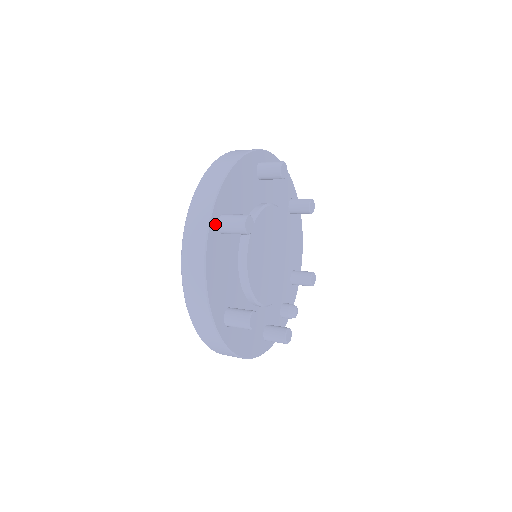
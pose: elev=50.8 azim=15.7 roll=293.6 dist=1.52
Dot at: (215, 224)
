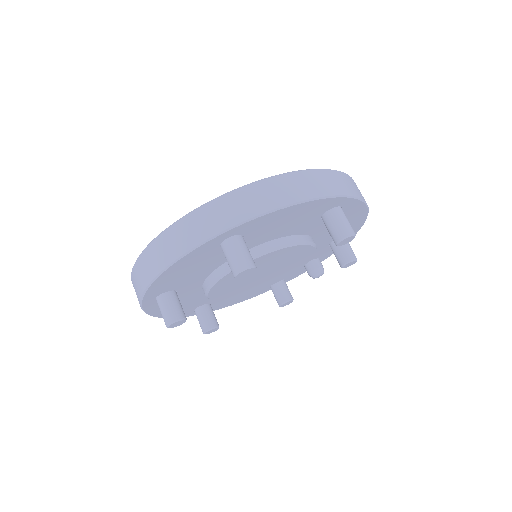
Dot at: (151, 302)
